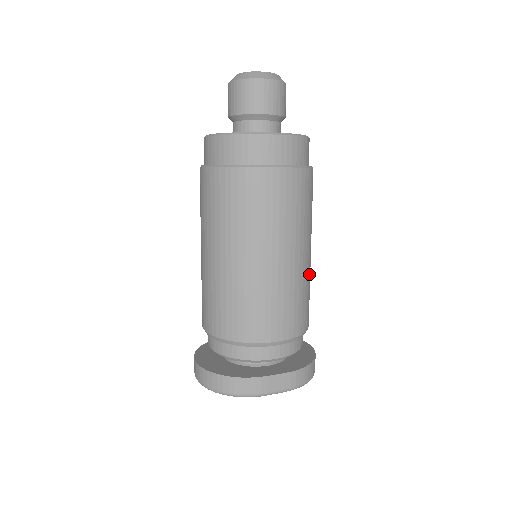
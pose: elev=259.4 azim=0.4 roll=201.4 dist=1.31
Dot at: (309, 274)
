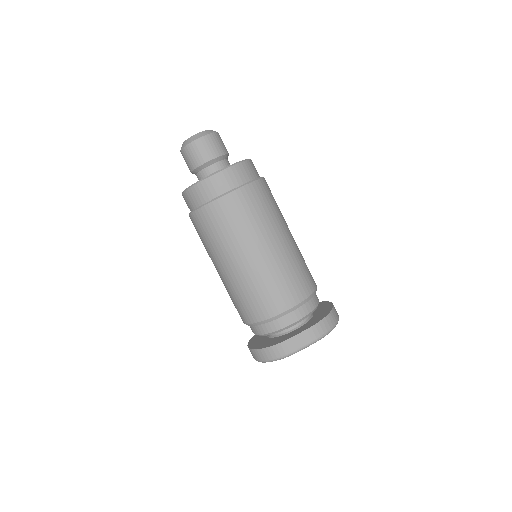
Dot at: (295, 252)
